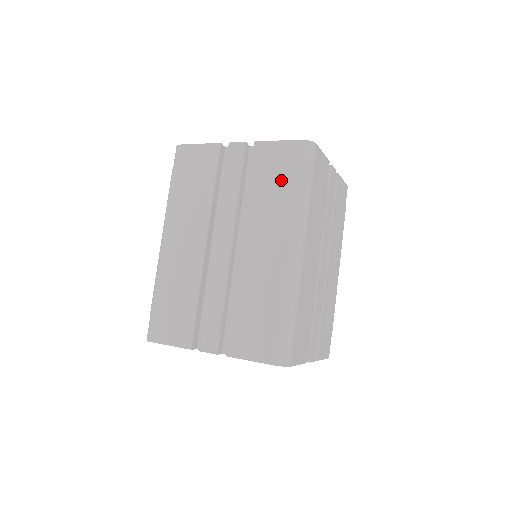
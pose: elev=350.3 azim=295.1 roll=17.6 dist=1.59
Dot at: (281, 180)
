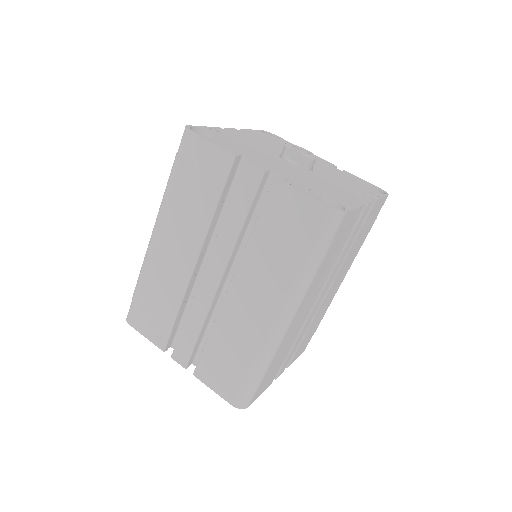
Dot at: (290, 242)
